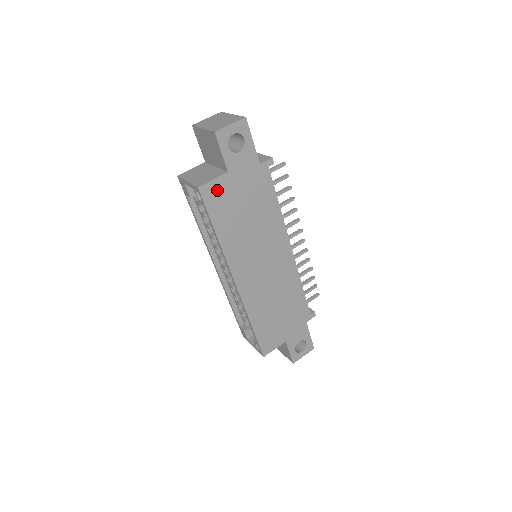
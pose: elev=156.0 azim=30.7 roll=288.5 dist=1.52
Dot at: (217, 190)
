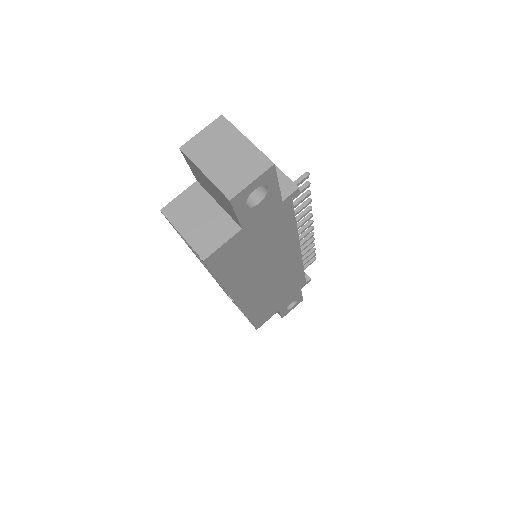
Dot at: (226, 250)
